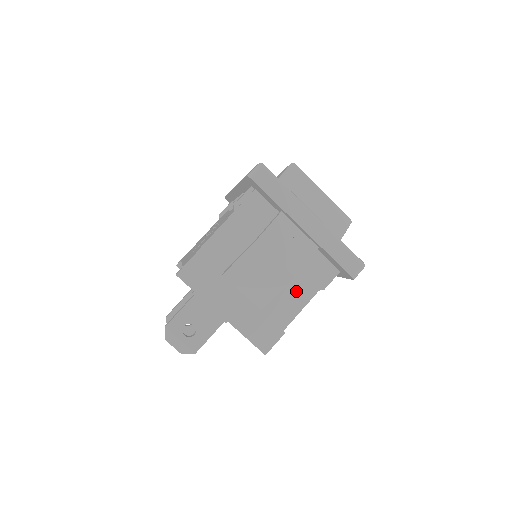
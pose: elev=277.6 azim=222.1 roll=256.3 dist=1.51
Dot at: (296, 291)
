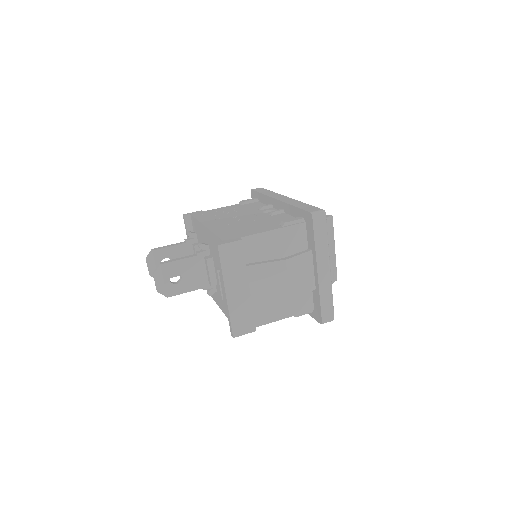
Dot at: (280, 307)
